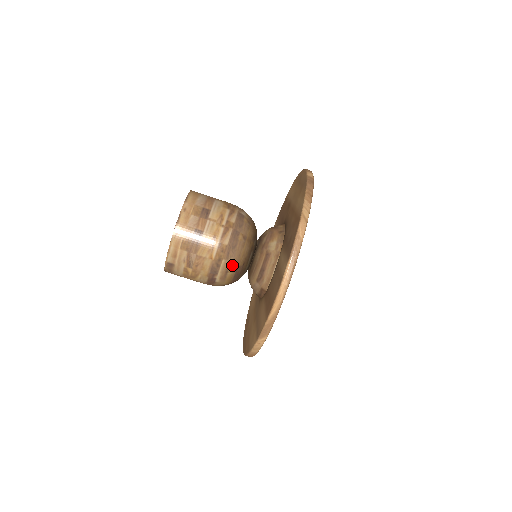
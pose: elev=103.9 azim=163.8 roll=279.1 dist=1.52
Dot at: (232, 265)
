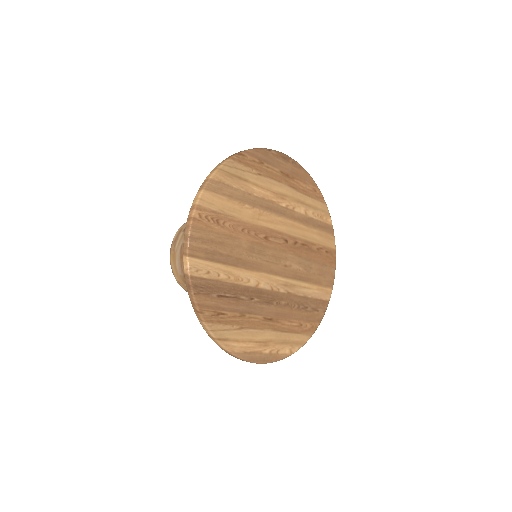
Dot at: occluded
